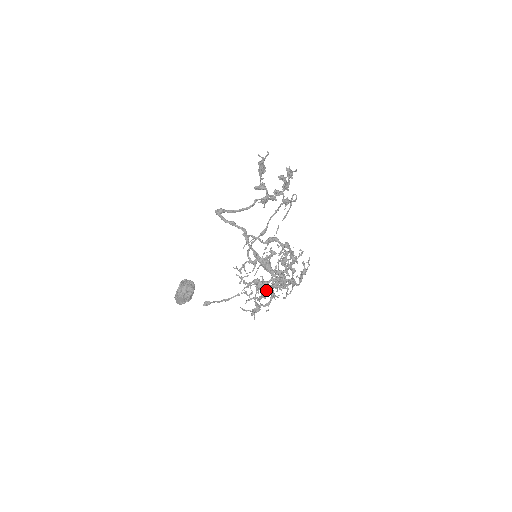
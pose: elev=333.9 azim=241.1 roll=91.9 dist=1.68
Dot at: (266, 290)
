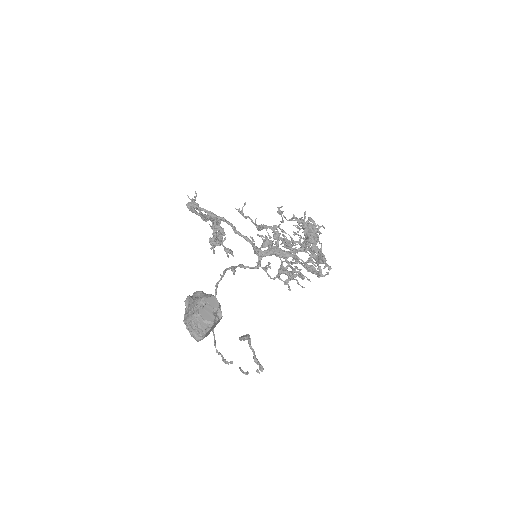
Dot at: (309, 230)
